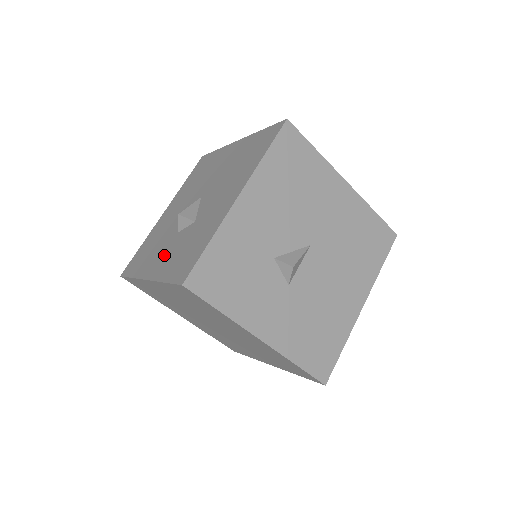
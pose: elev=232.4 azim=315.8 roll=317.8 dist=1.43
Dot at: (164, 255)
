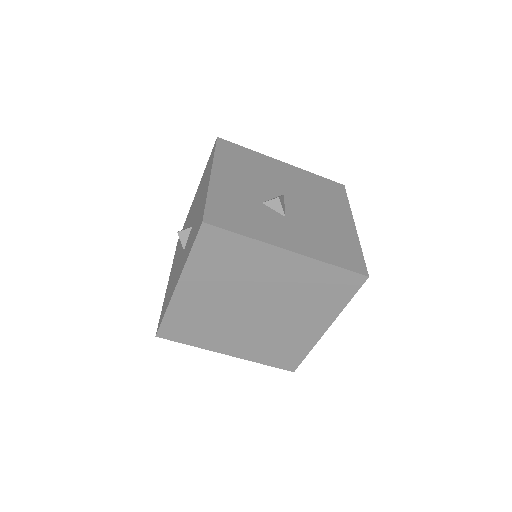
Dot at: (181, 263)
